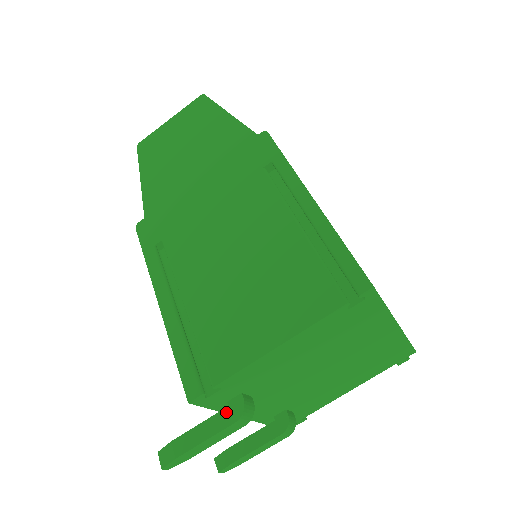
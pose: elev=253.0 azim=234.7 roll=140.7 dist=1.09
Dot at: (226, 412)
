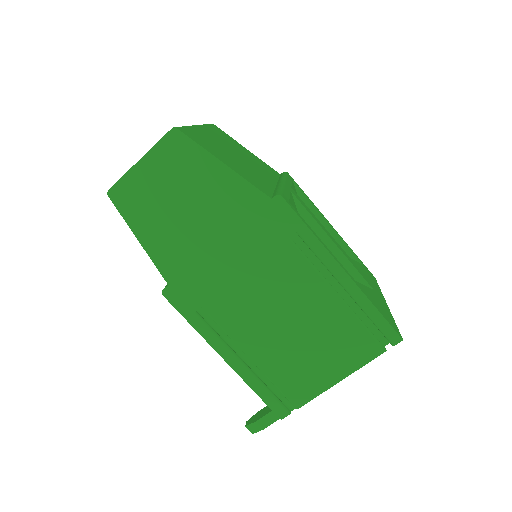
Dot at: occluded
